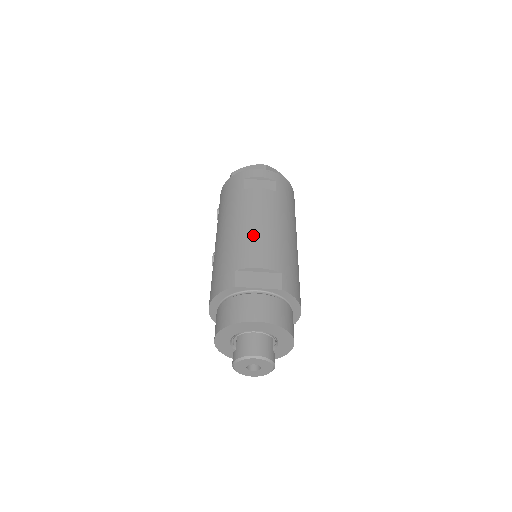
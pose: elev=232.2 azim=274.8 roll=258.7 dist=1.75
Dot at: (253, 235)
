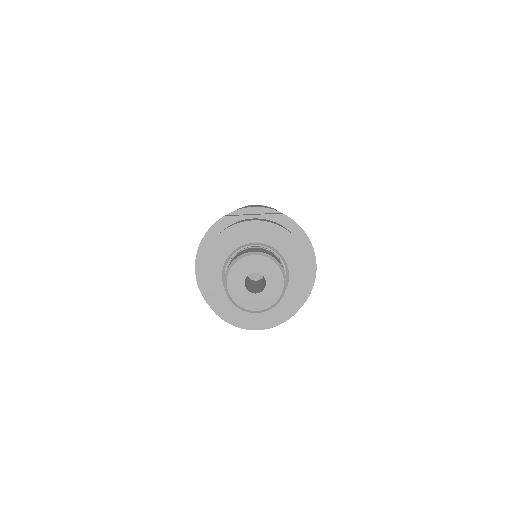
Dot at: occluded
